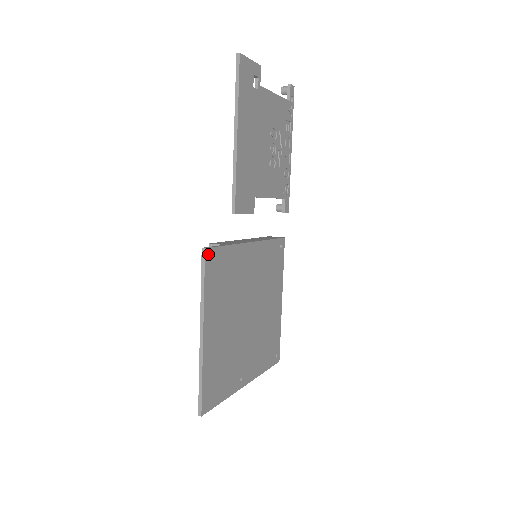
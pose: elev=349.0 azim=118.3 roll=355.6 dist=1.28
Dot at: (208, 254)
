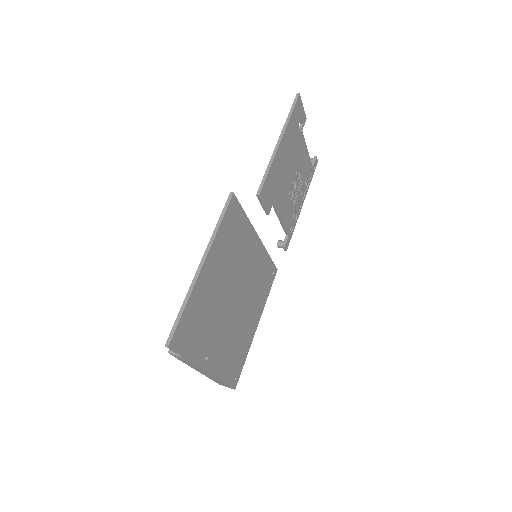
Dot at: (233, 200)
